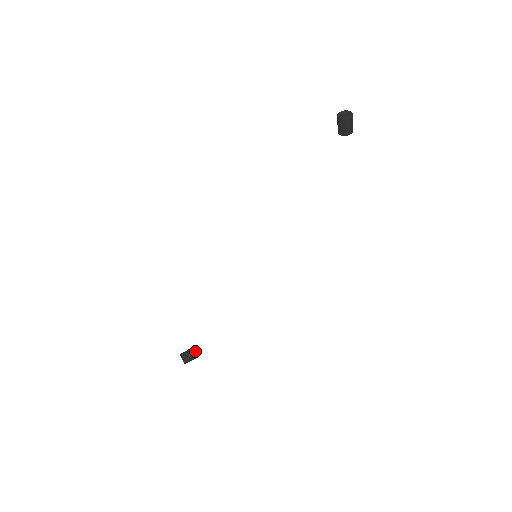
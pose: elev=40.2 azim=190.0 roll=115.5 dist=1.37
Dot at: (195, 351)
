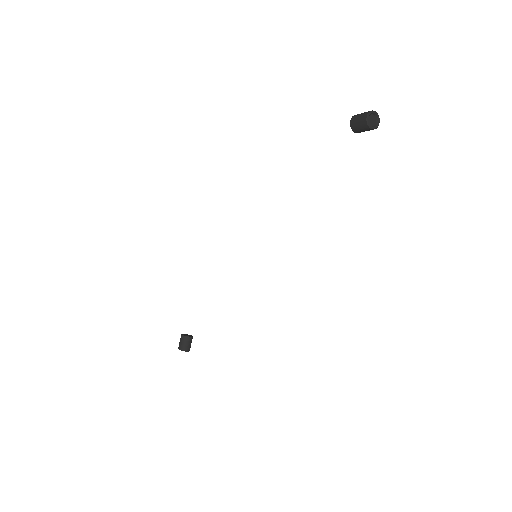
Dot at: (186, 335)
